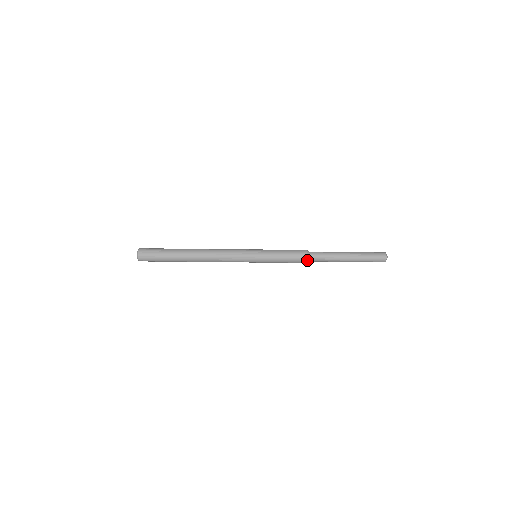
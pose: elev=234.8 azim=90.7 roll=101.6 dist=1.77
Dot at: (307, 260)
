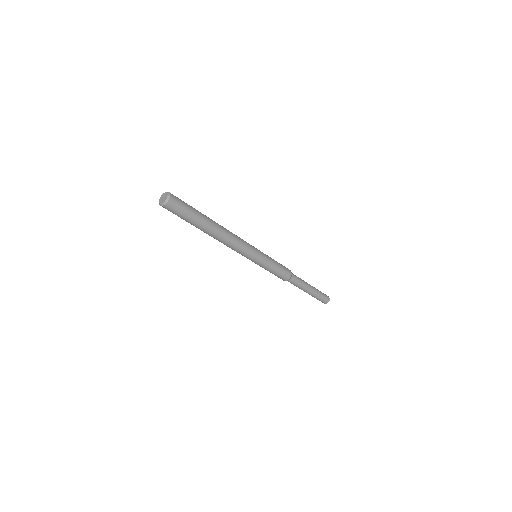
Dot at: (289, 279)
